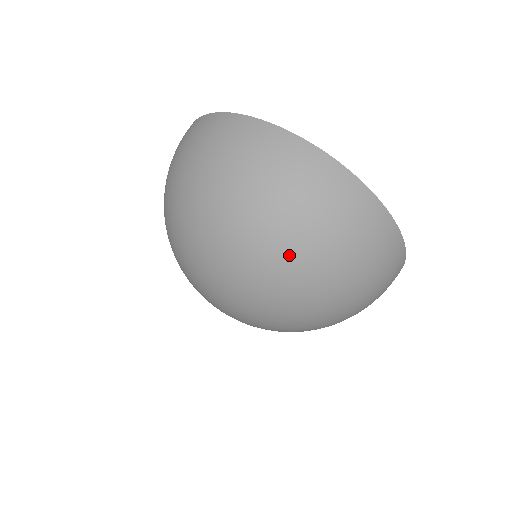
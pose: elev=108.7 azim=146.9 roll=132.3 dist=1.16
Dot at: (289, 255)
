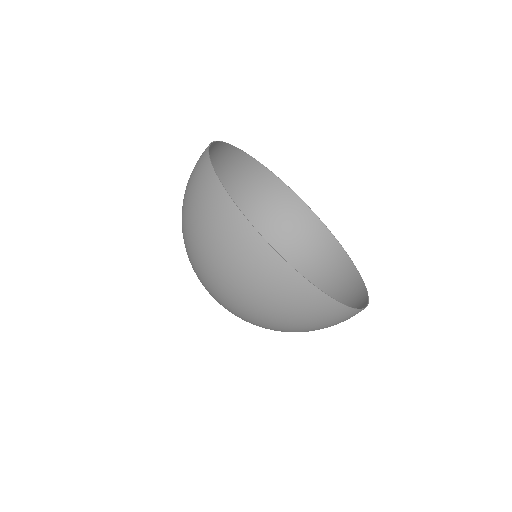
Dot at: (248, 312)
